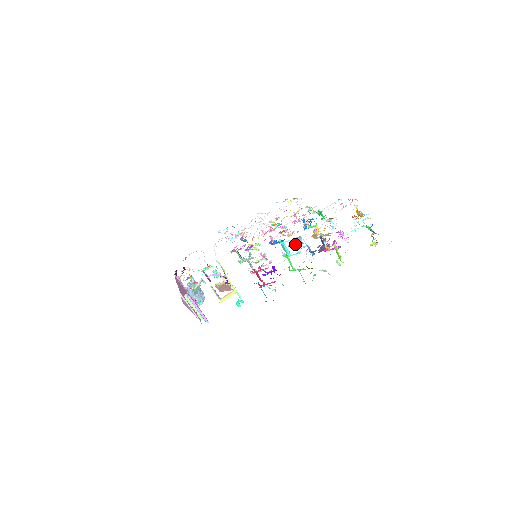
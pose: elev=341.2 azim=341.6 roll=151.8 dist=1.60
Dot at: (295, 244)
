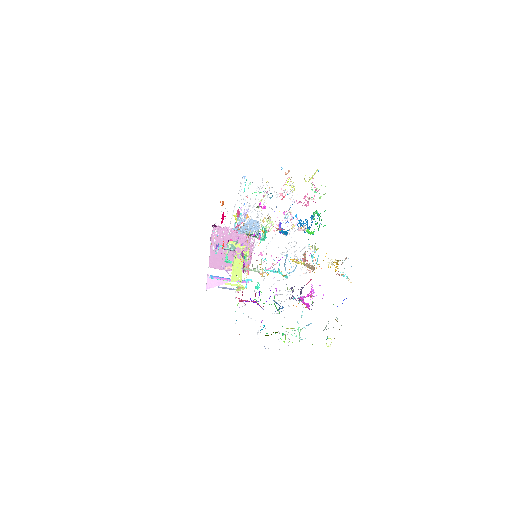
Dot at: (277, 272)
